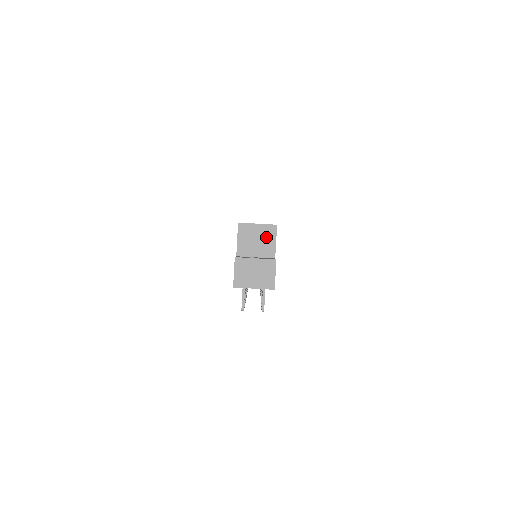
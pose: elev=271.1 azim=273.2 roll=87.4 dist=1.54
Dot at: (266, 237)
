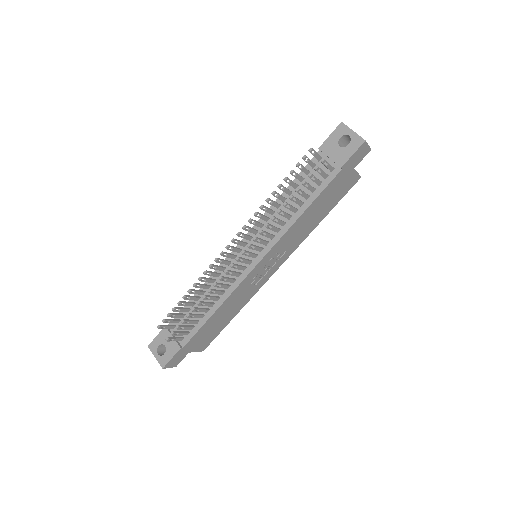
Dot at: occluded
